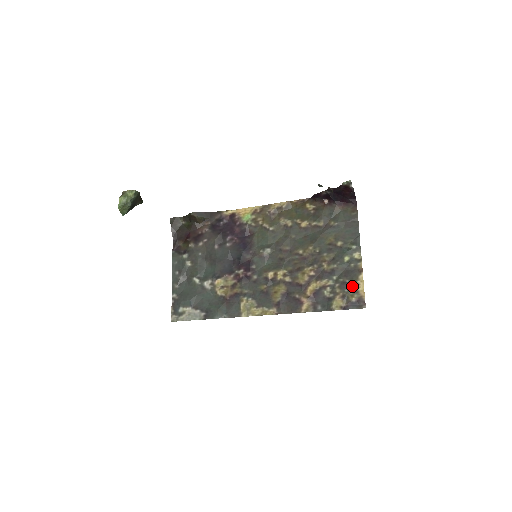
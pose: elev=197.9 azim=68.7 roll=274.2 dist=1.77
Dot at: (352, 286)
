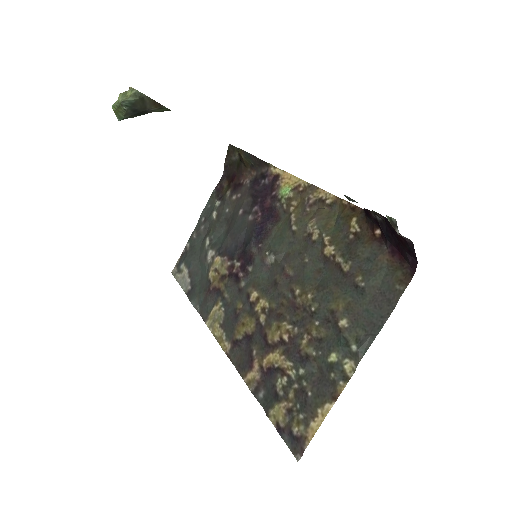
Dot at: (308, 408)
